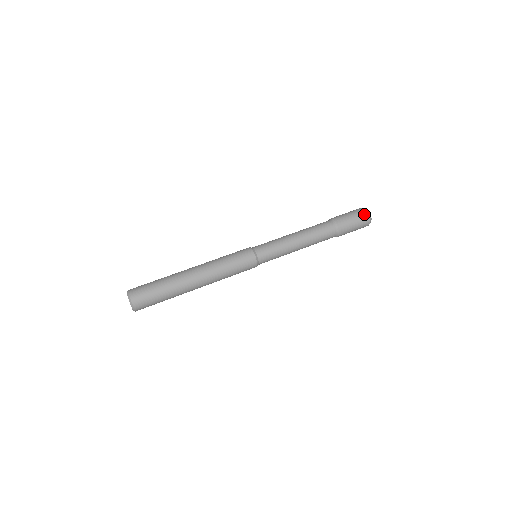
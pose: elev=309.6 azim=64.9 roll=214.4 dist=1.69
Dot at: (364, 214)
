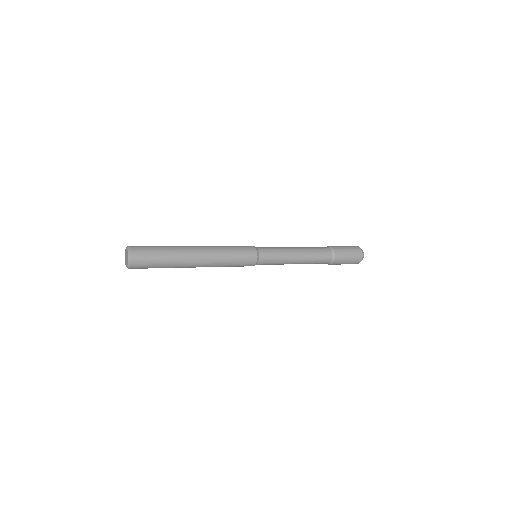
Dot at: occluded
